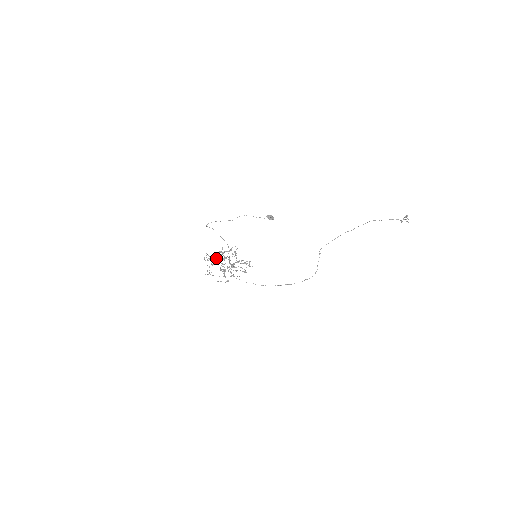
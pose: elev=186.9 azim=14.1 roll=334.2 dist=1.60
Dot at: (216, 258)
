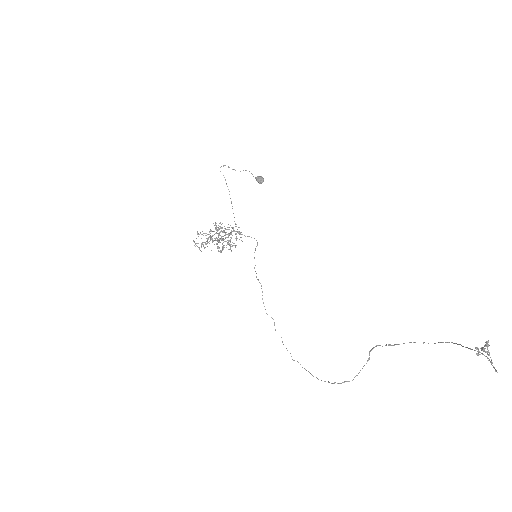
Dot at: (222, 227)
